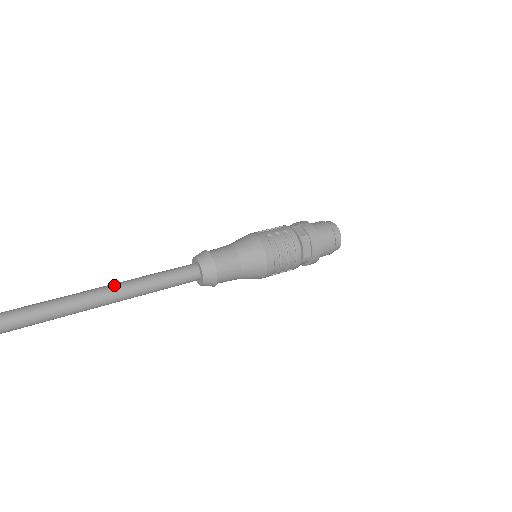
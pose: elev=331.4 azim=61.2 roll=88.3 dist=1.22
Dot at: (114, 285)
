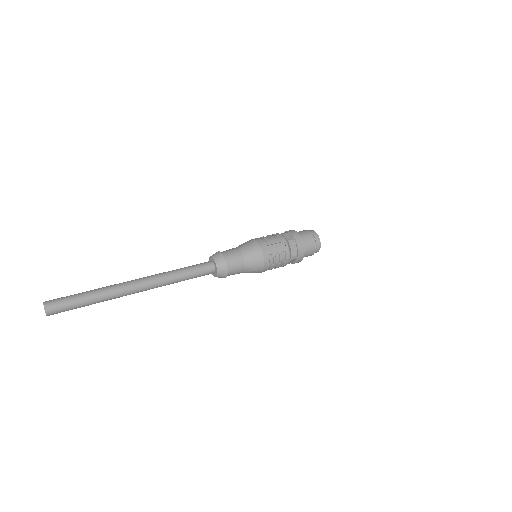
Dot at: (156, 281)
